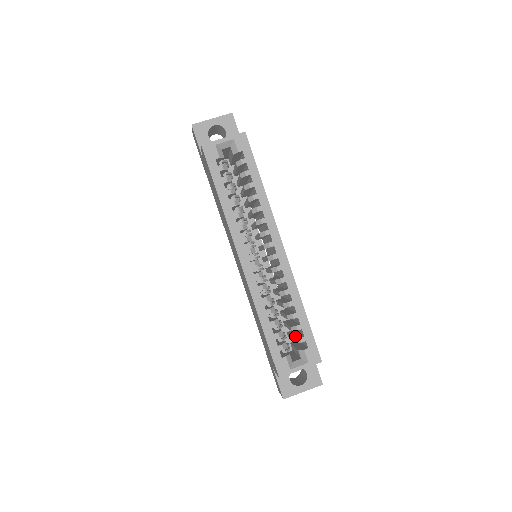
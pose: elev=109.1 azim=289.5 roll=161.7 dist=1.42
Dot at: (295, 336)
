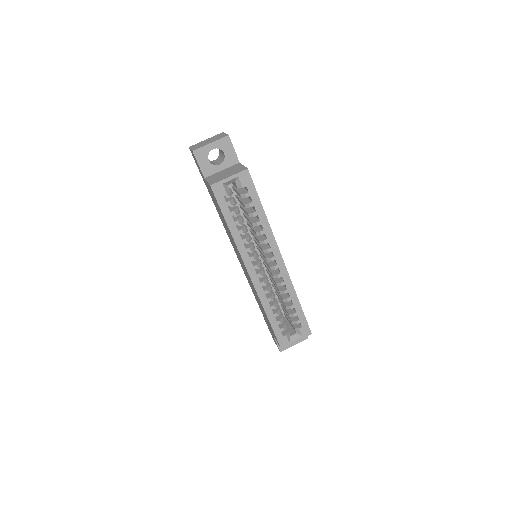
Dot at: (291, 317)
